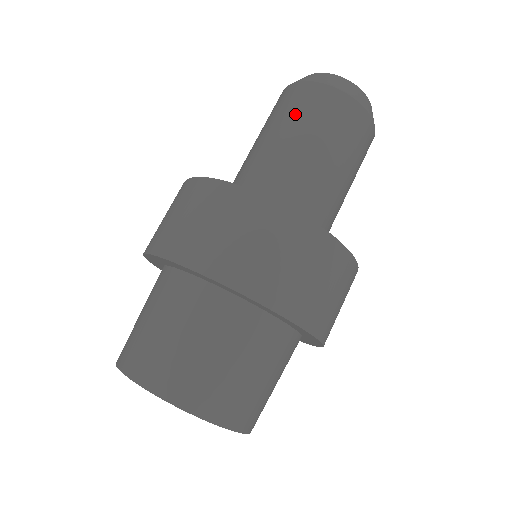
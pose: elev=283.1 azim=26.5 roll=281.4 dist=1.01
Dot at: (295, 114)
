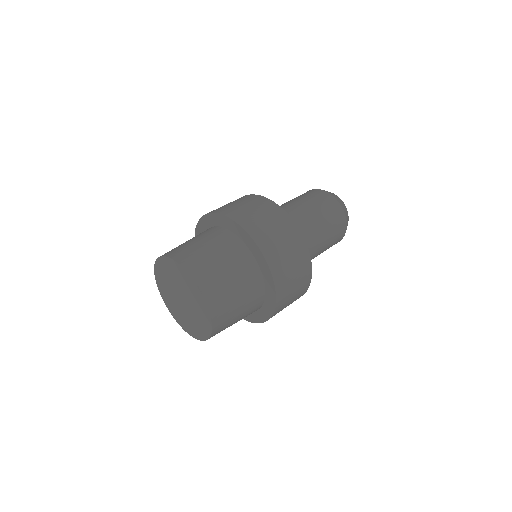
Dot at: occluded
